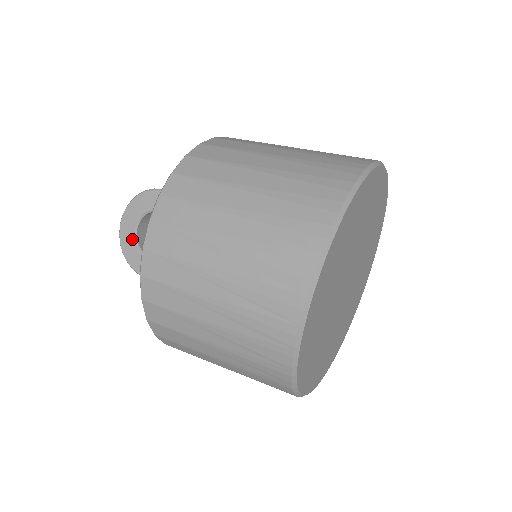
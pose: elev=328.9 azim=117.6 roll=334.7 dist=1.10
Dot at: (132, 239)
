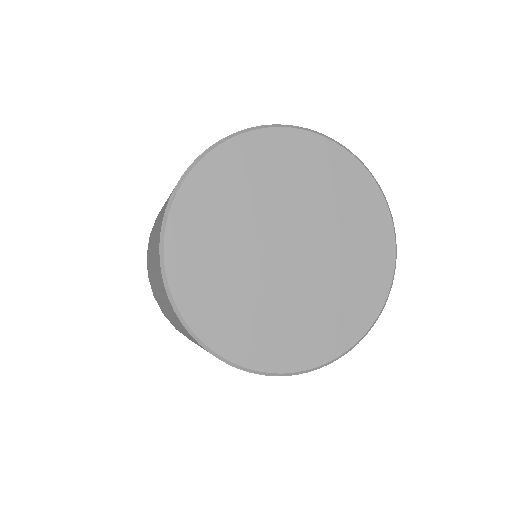
Dot at: occluded
